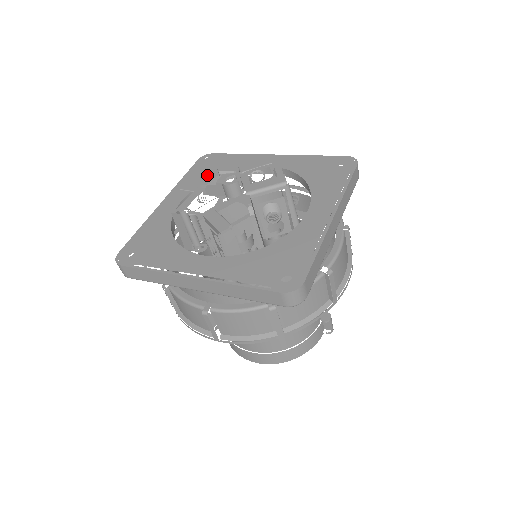
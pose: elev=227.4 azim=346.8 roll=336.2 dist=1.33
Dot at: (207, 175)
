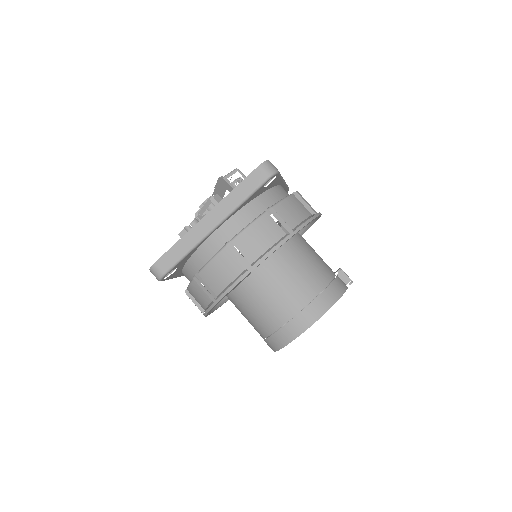
Dot at: occluded
